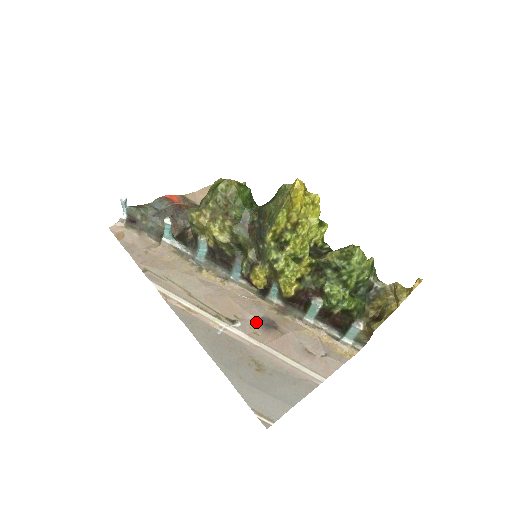
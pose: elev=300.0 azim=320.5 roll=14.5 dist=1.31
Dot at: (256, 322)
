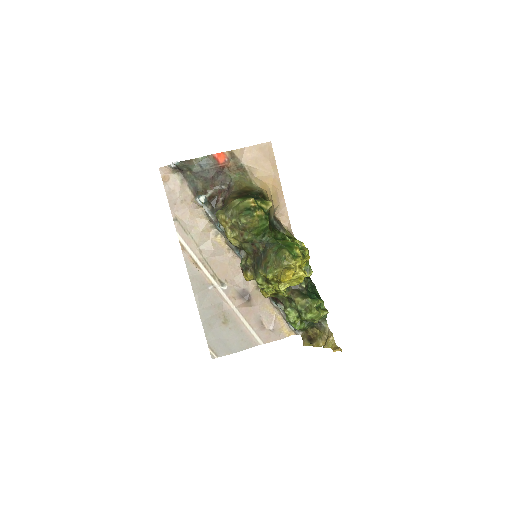
Dot at: (238, 291)
